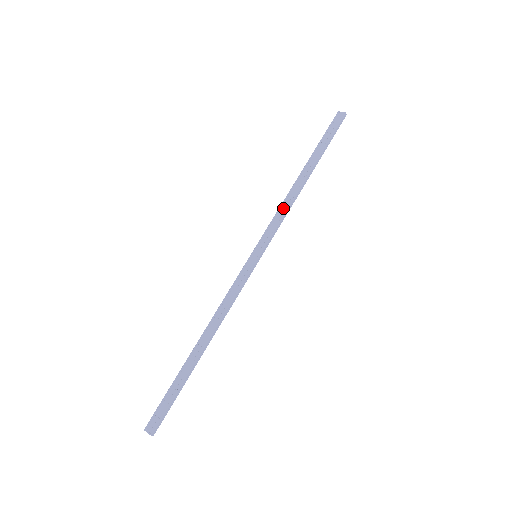
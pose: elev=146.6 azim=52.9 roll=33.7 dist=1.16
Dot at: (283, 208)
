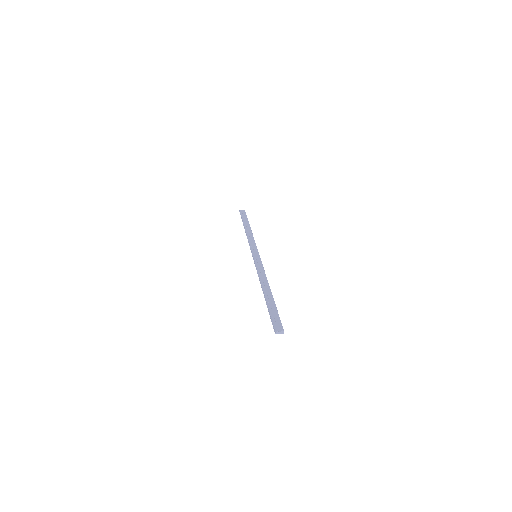
Dot at: (251, 239)
